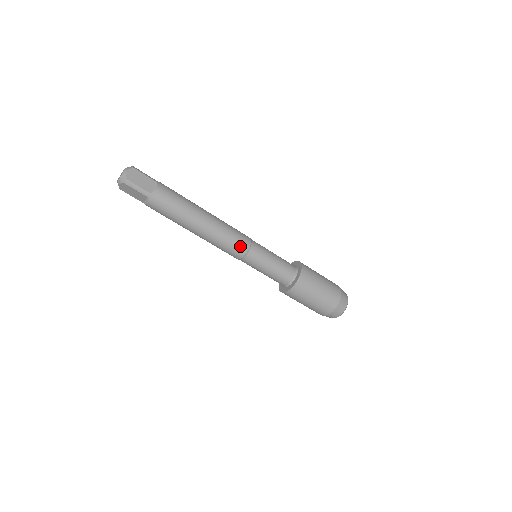
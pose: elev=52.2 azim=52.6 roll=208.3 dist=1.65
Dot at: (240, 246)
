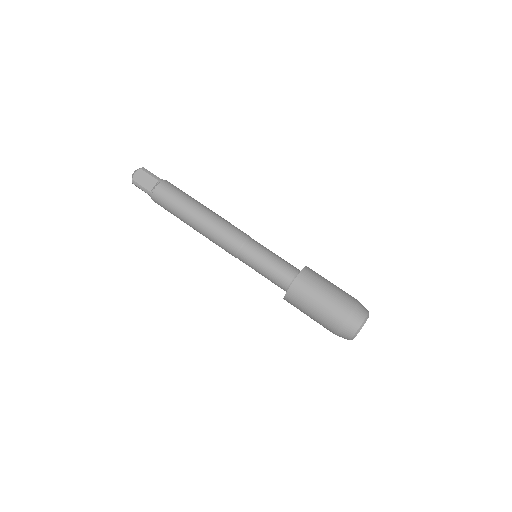
Dot at: (241, 232)
